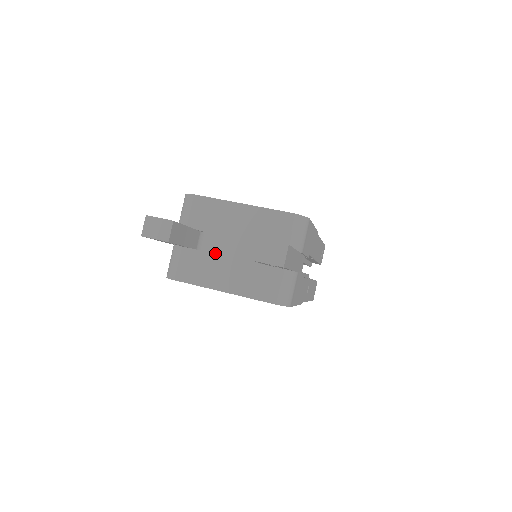
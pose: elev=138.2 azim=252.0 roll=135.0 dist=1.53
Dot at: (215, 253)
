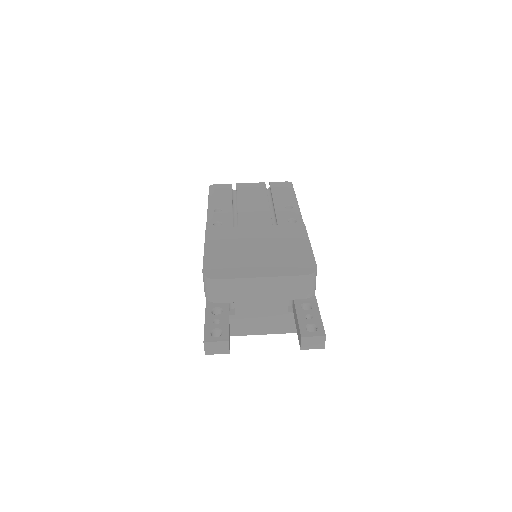
Dot at: (248, 314)
